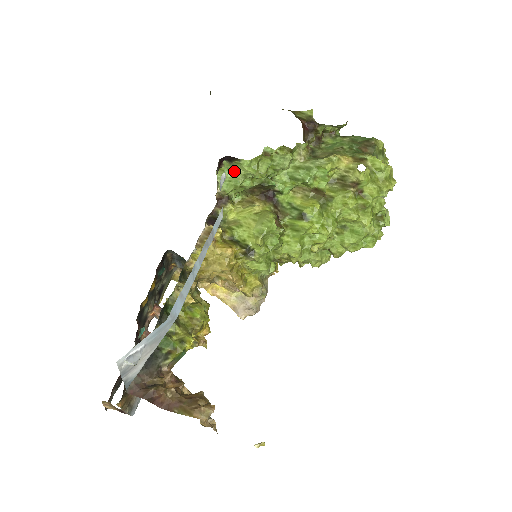
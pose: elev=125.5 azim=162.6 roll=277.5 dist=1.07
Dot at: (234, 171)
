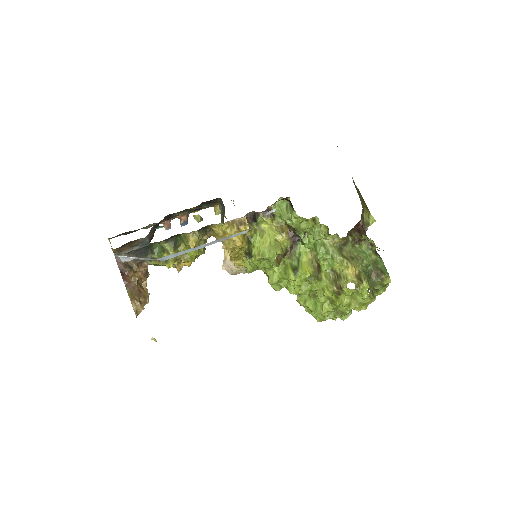
Dot at: (288, 209)
